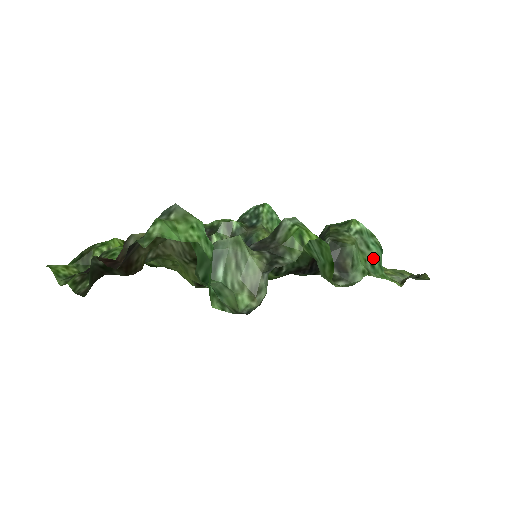
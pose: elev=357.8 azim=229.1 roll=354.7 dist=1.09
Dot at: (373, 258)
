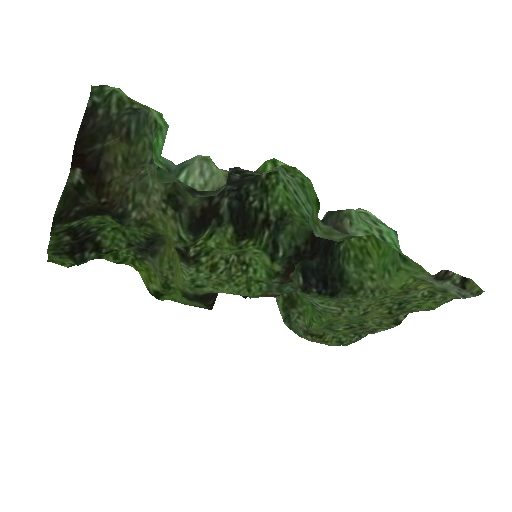
Dot at: (383, 233)
